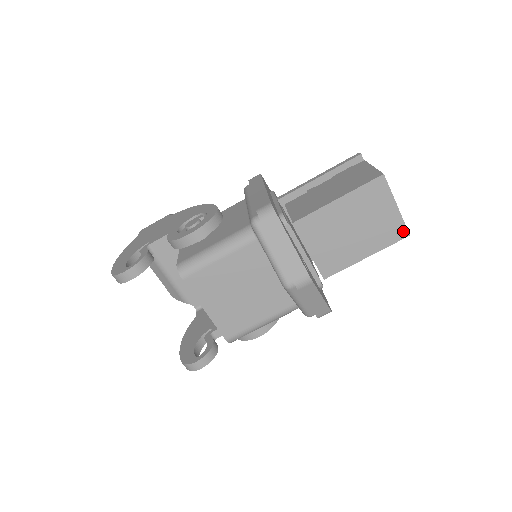
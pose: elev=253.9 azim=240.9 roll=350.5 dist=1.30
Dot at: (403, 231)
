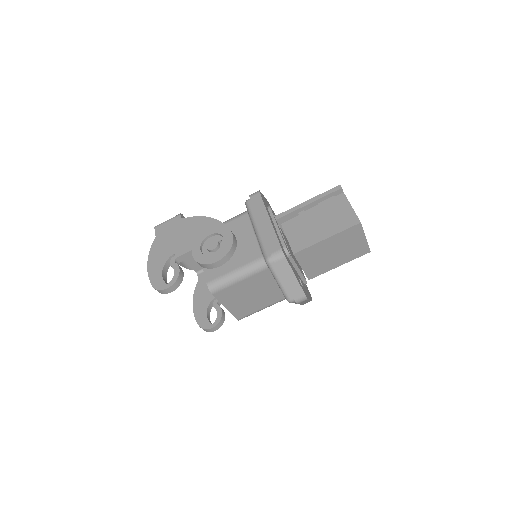
Dot at: (367, 250)
